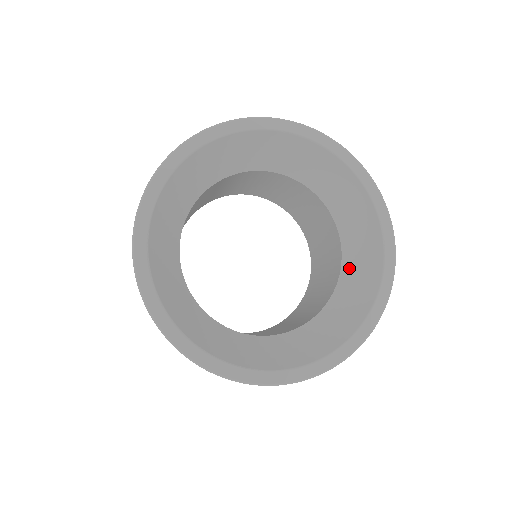
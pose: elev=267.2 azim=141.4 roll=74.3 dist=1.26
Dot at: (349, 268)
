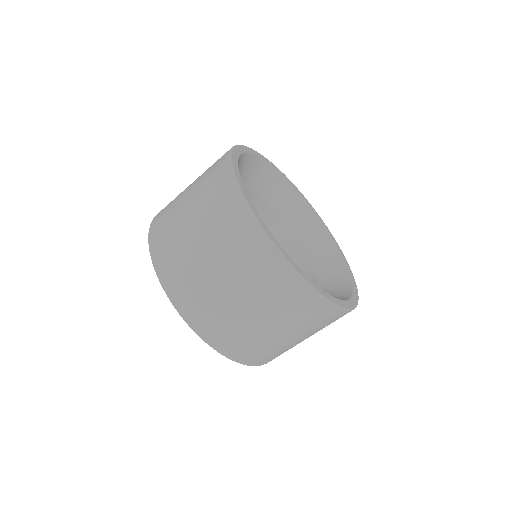
Dot at: occluded
